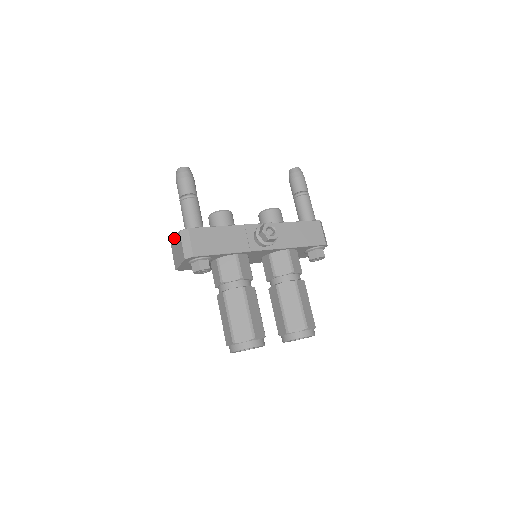
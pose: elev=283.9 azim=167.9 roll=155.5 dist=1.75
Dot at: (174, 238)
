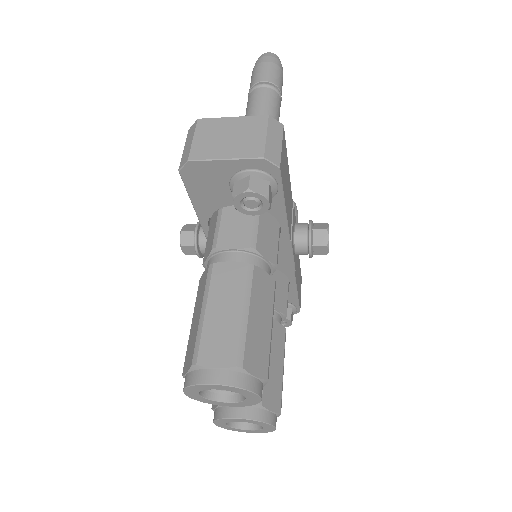
Dot at: occluded
